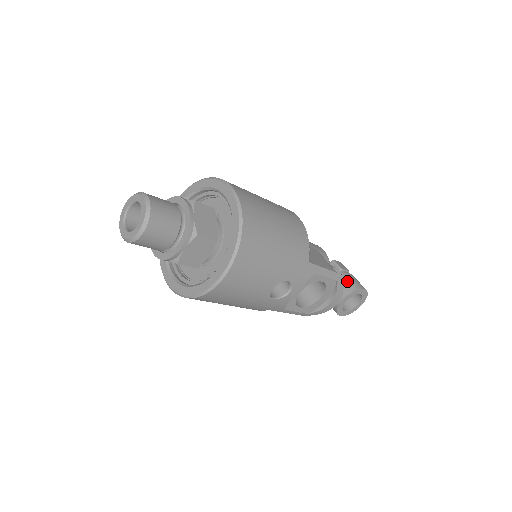
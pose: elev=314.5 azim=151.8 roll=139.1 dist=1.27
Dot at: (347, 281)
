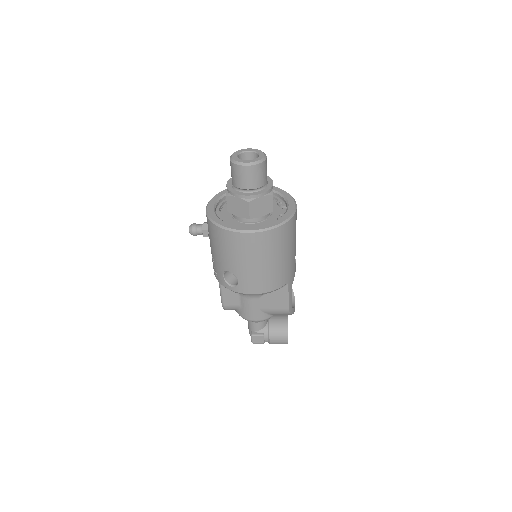
Dot at: occluded
